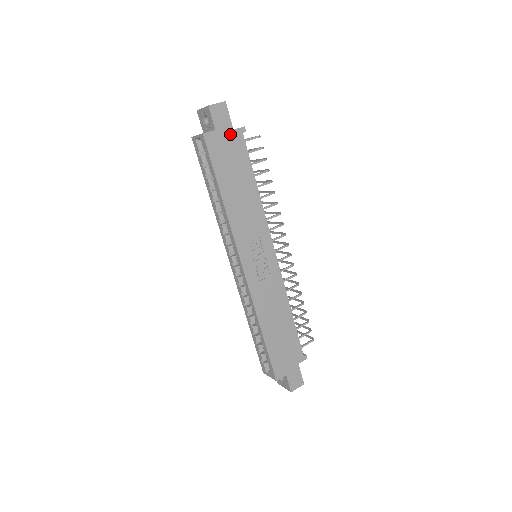
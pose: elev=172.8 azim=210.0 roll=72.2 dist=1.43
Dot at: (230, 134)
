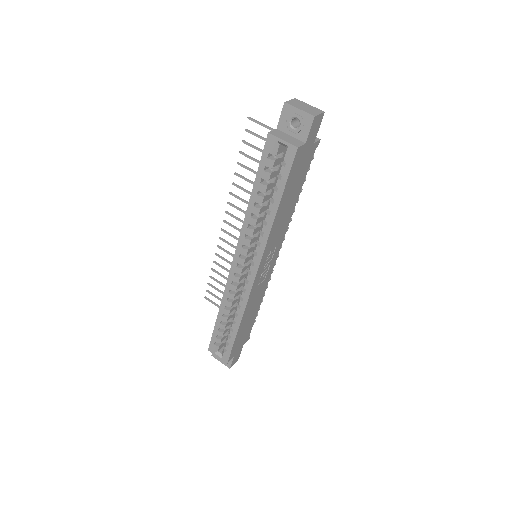
Dot at: (310, 147)
